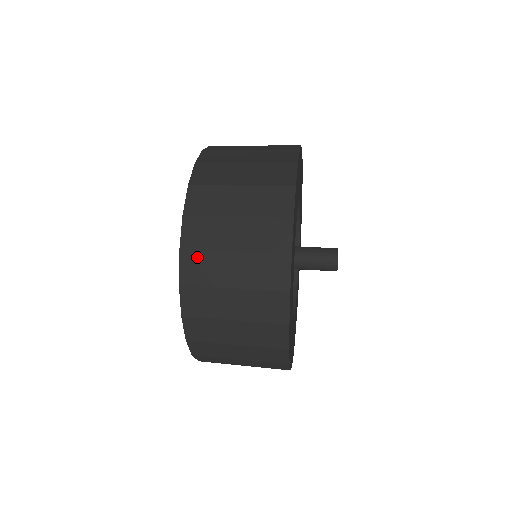
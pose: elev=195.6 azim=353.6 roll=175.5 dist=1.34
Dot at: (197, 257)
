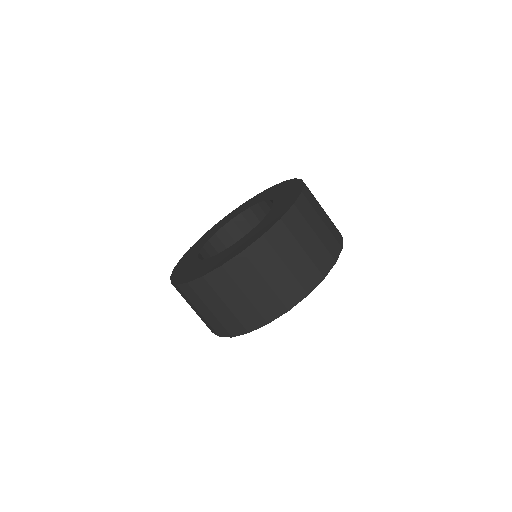
Dot at: (247, 264)
